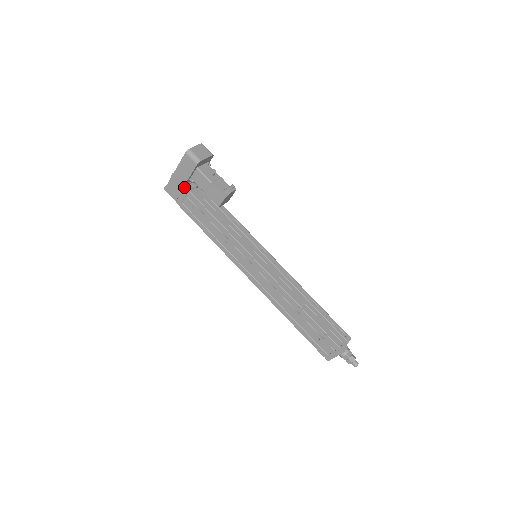
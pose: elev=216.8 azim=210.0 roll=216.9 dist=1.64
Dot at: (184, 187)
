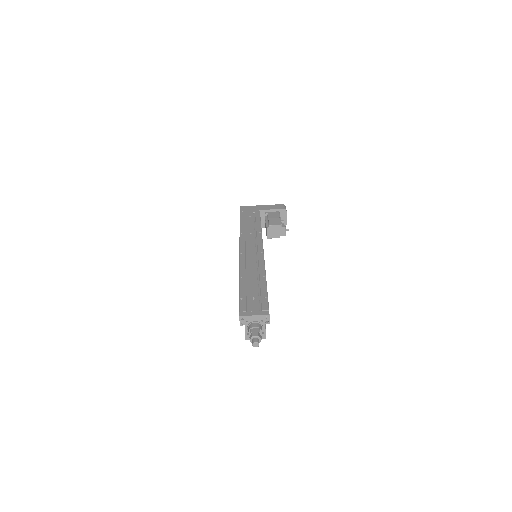
Dot at: (258, 210)
